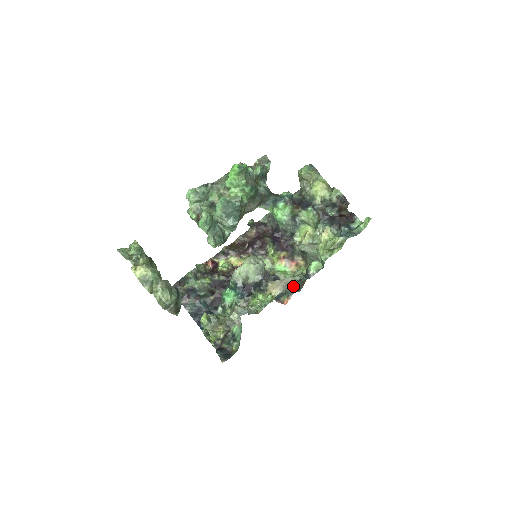
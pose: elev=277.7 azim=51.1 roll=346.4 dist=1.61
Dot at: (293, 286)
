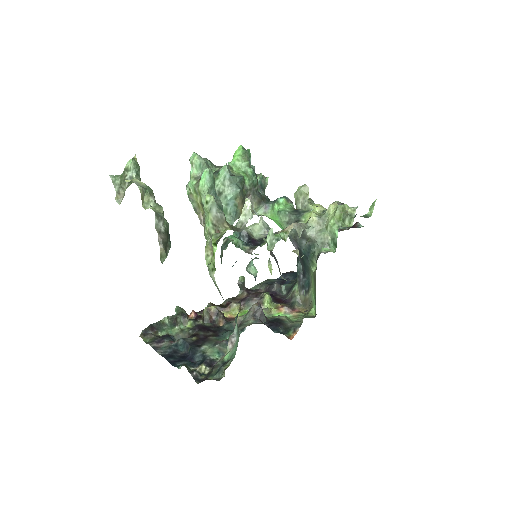
Dot at: (299, 321)
